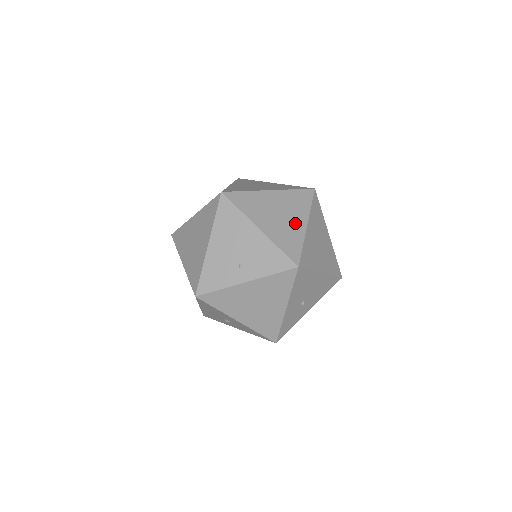
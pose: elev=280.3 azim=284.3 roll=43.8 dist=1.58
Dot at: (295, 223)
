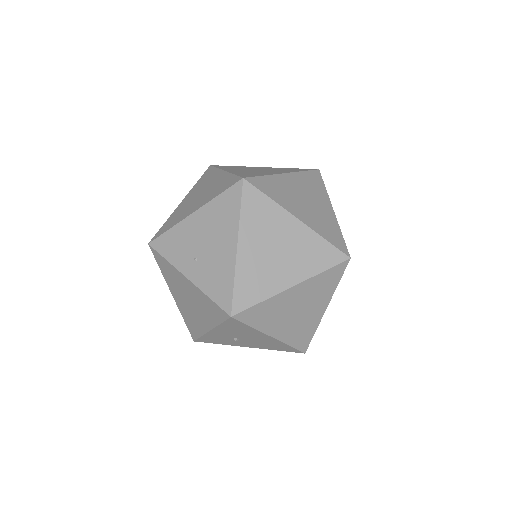
Dot at: (282, 273)
